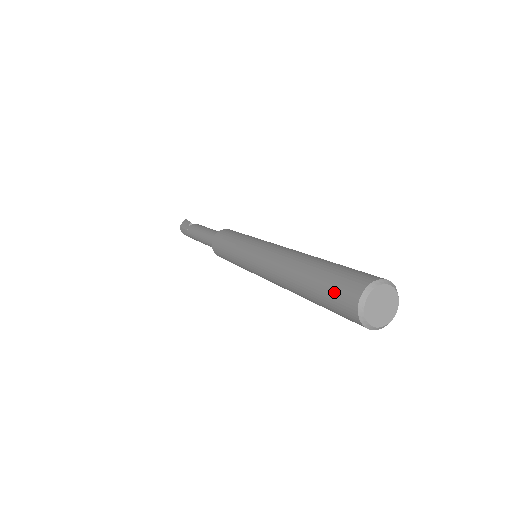
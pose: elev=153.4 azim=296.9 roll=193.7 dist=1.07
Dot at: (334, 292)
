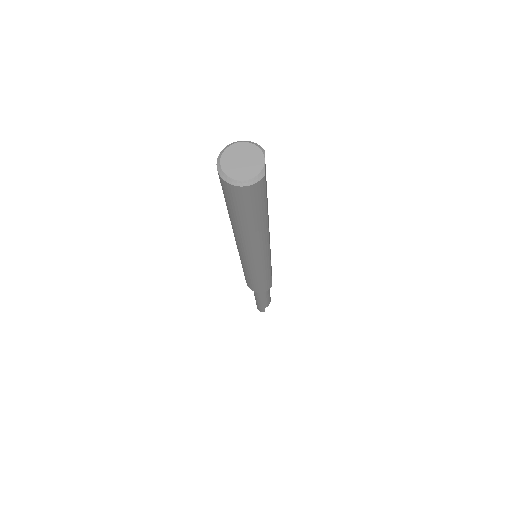
Dot at: occluded
